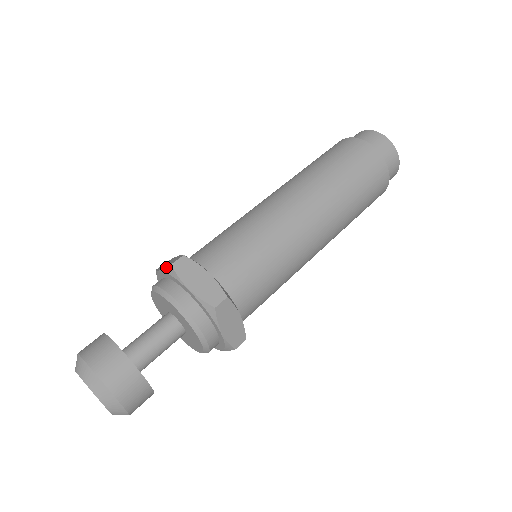
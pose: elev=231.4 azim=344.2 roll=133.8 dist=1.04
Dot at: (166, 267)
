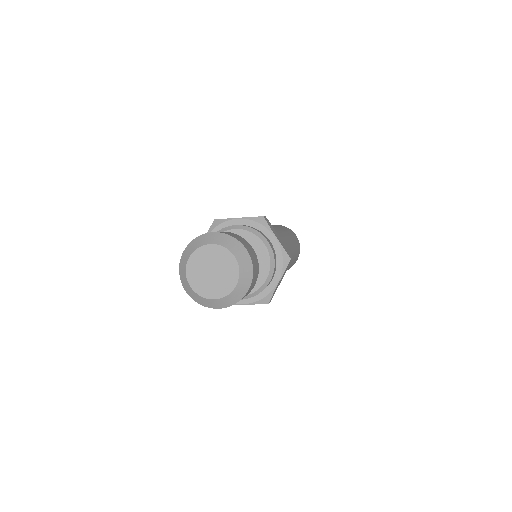
Dot at: (210, 226)
